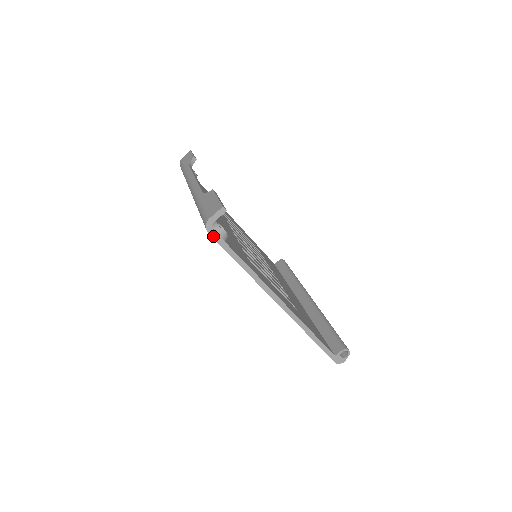
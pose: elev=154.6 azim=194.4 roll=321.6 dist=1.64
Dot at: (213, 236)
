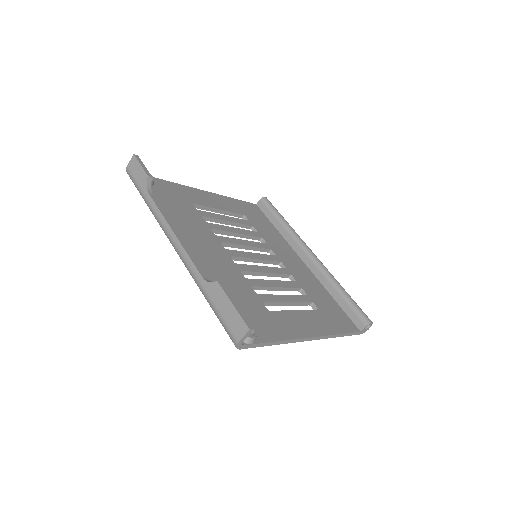
Dot at: (245, 348)
